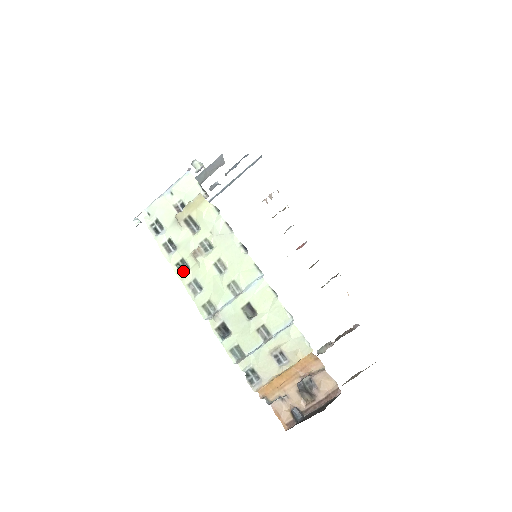
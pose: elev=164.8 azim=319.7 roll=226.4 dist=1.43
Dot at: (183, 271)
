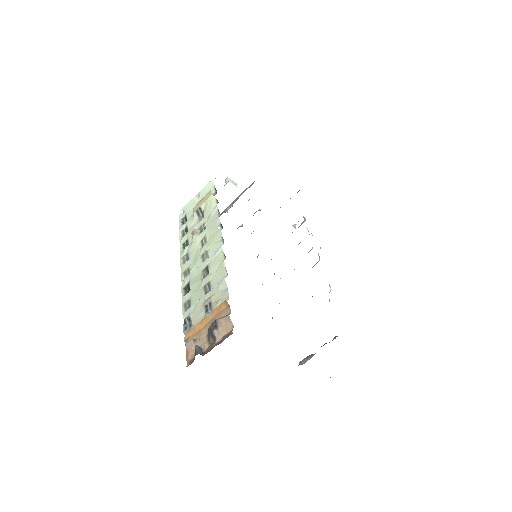
Dot at: occluded
